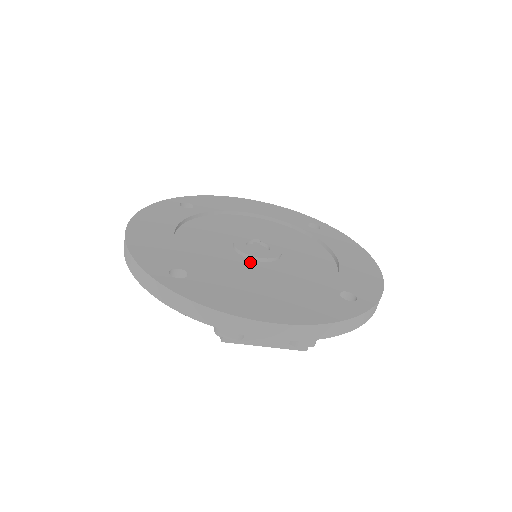
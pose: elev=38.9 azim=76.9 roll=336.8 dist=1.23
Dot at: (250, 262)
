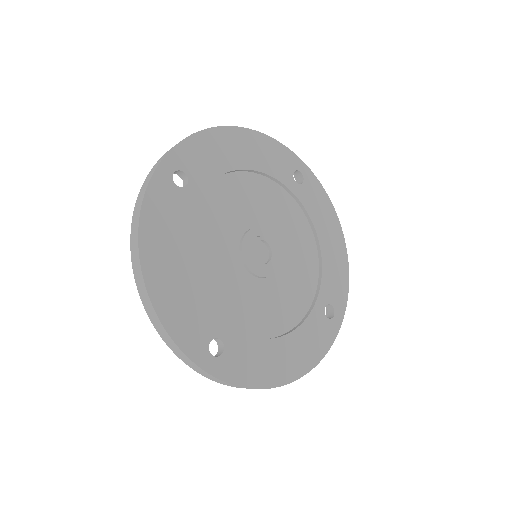
Dot at: (259, 284)
